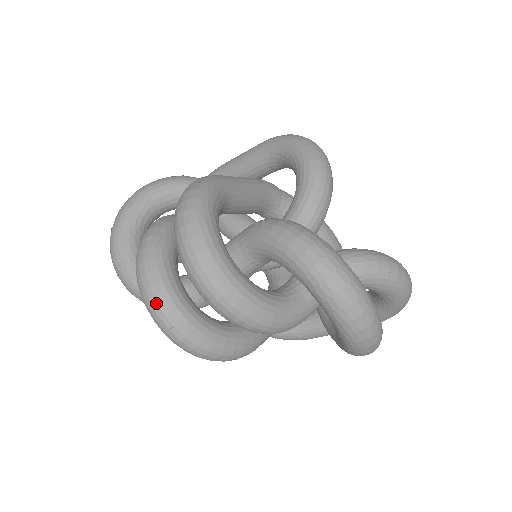
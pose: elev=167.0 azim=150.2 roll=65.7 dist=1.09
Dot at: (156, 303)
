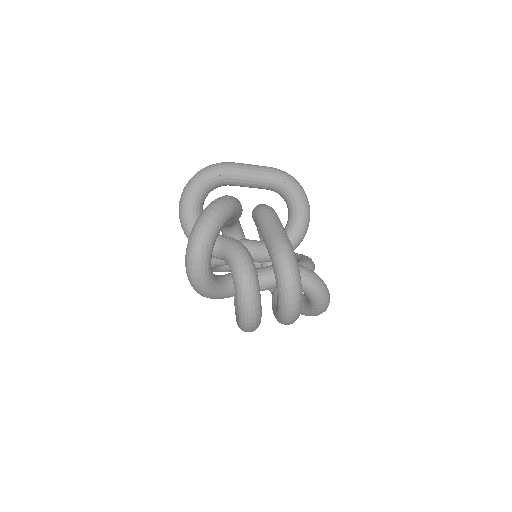
Dot at: (255, 322)
